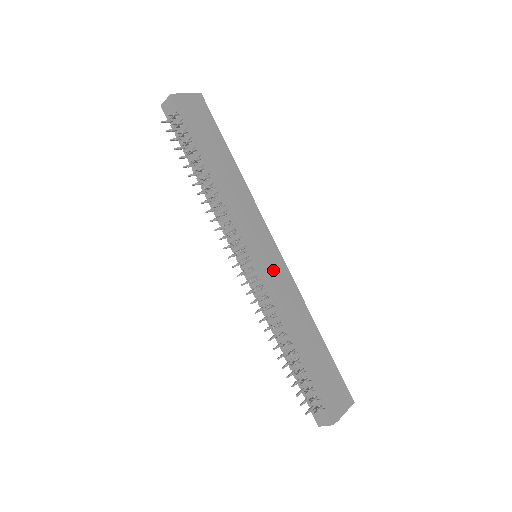
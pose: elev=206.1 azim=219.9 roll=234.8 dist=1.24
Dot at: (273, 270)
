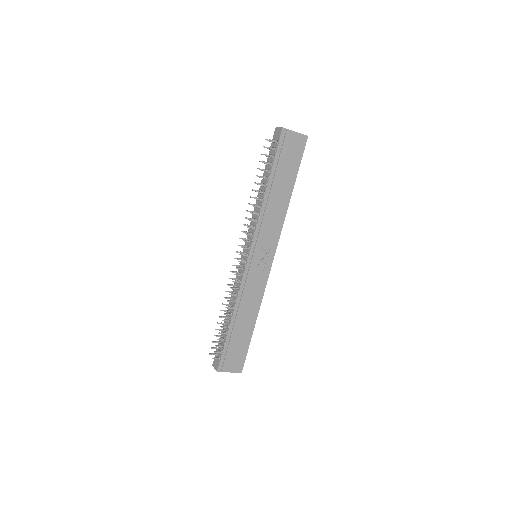
Dot at: (257, 272)
